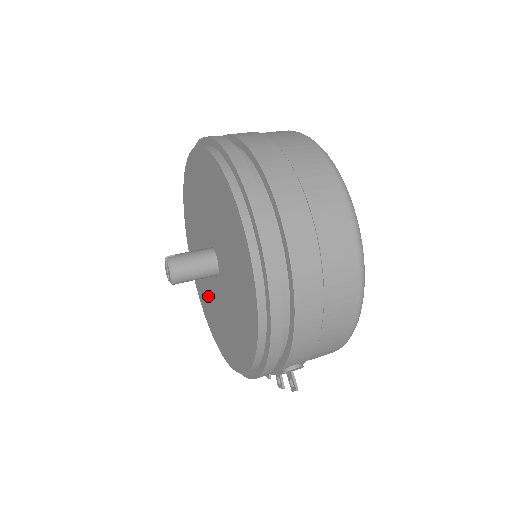
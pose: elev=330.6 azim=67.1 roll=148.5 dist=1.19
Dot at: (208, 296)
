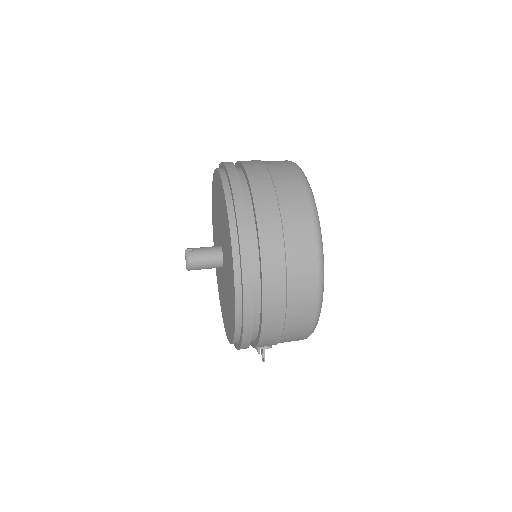
Dot at: occluded
